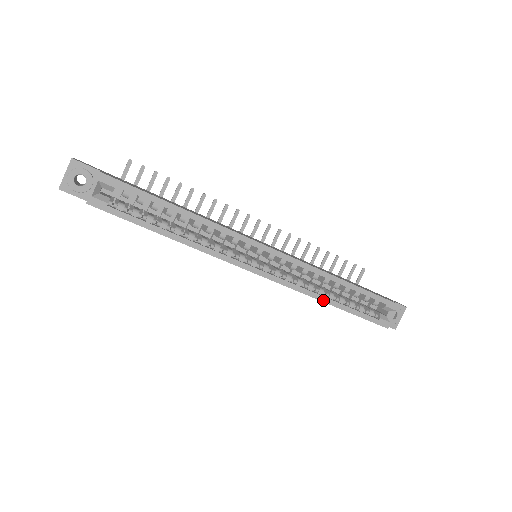
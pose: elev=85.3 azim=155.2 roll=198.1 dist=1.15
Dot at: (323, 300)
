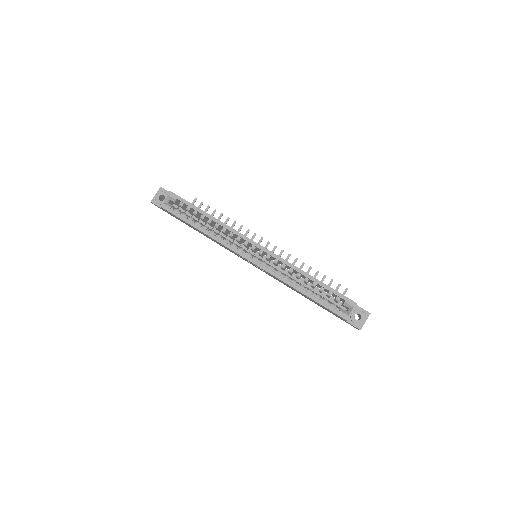
Dot at: (295, 287)
